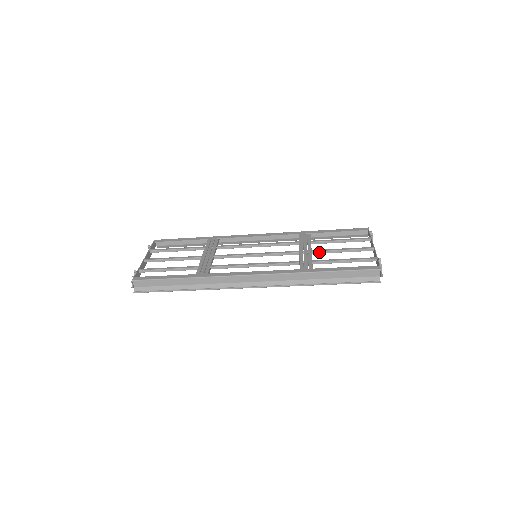
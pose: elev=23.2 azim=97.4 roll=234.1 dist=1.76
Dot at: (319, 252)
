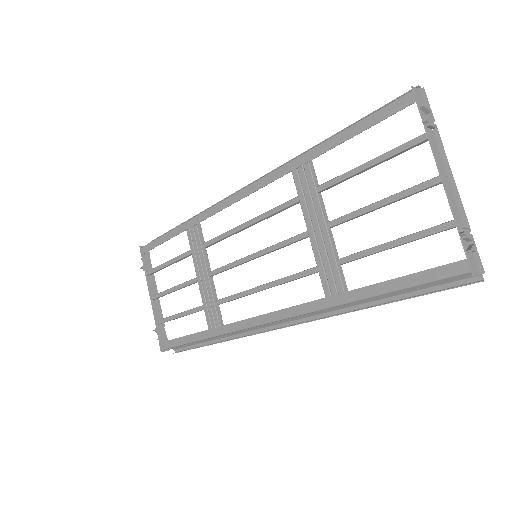
Dot at: (340, 223)
